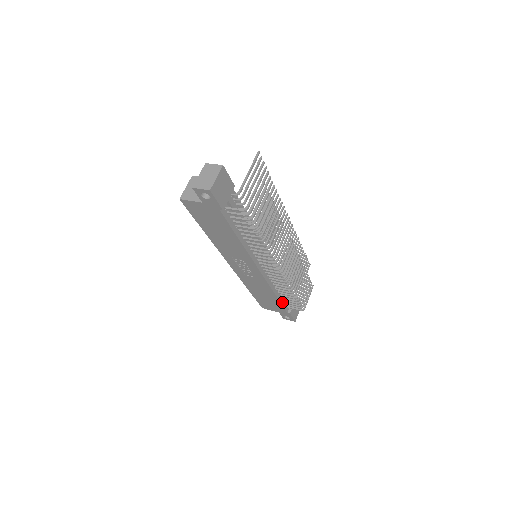
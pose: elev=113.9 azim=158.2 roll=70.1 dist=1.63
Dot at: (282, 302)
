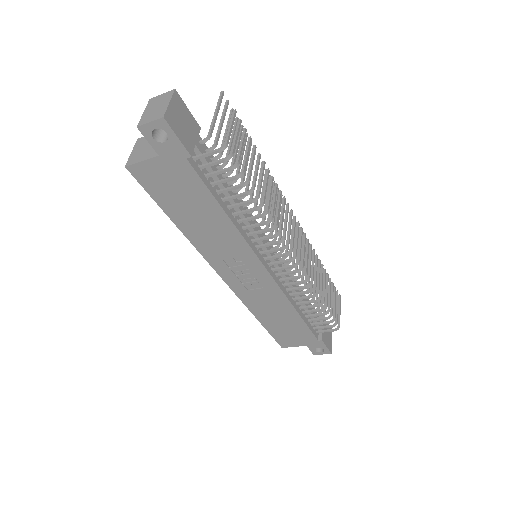
Dot at: (307, 324)
